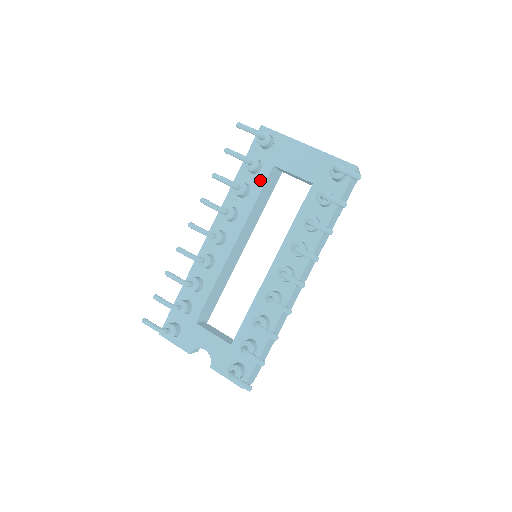
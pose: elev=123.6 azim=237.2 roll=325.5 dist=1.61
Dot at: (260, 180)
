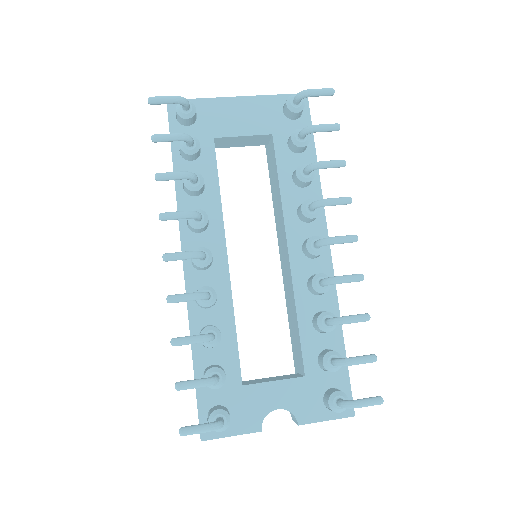
Dot at: (208, 163)
